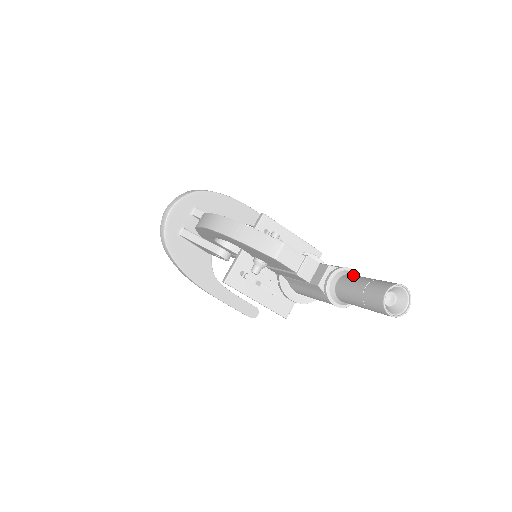
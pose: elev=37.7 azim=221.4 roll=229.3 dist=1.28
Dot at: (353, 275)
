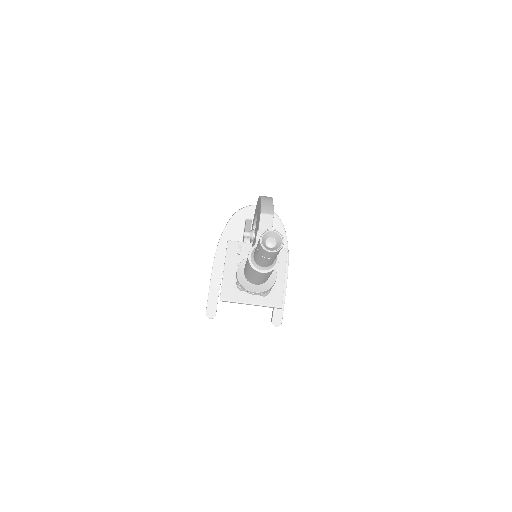
Dot at: occluded
